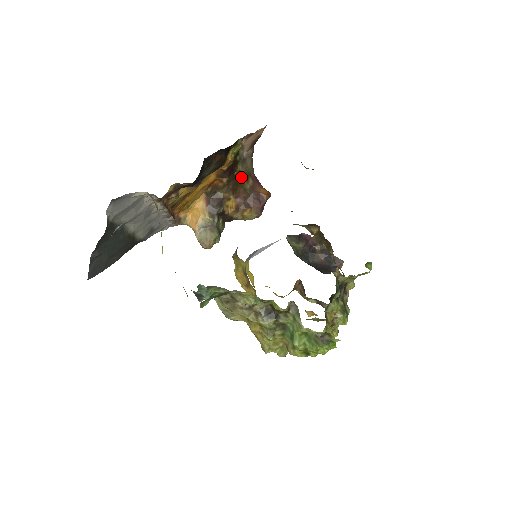
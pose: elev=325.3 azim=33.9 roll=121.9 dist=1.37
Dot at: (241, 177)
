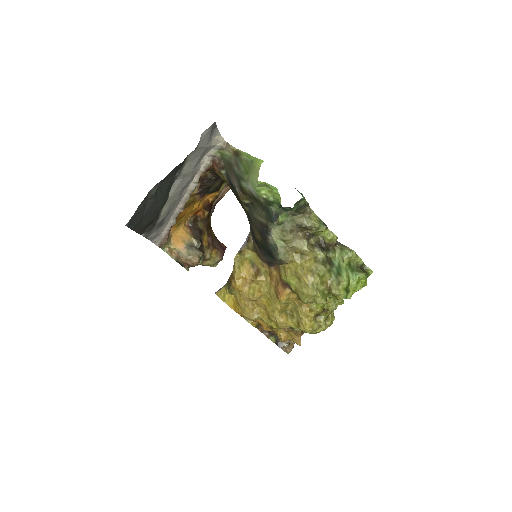
Dot at: (210, 223)
